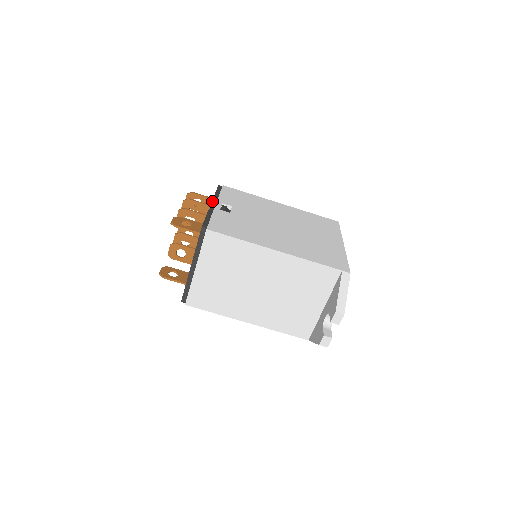
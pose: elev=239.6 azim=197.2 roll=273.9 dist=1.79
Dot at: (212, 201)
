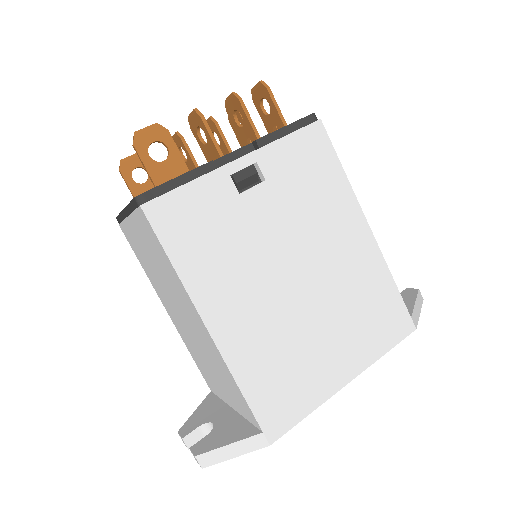
Dot at: (253, 141)
